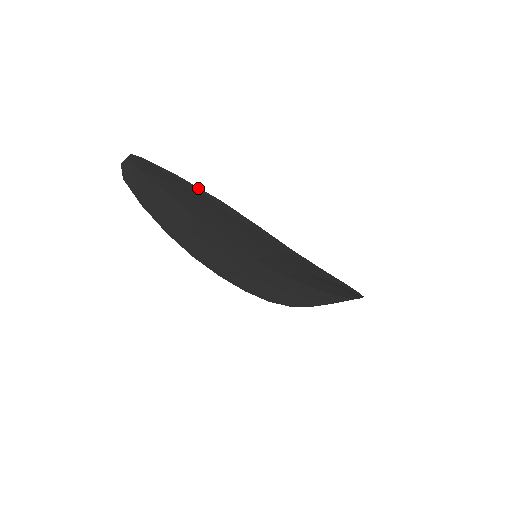
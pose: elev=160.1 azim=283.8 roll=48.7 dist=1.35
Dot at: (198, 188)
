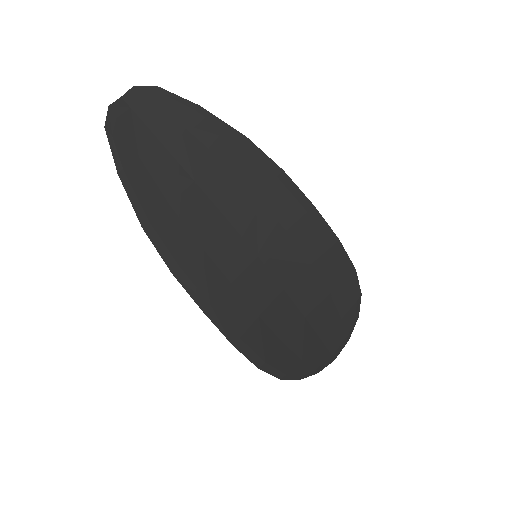
Dot at: (220, 121)
